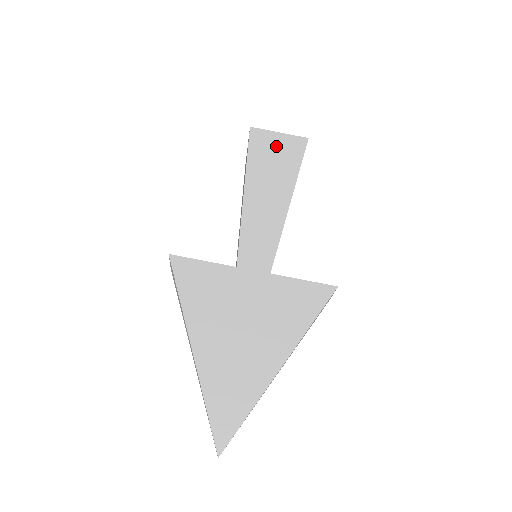
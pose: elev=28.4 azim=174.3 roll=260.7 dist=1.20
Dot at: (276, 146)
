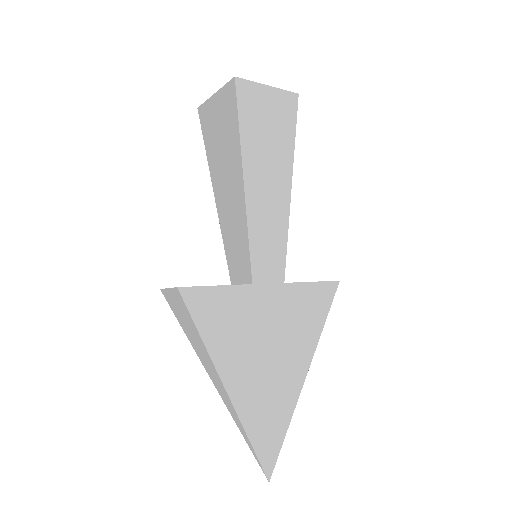
Dot at: (268, 108)
